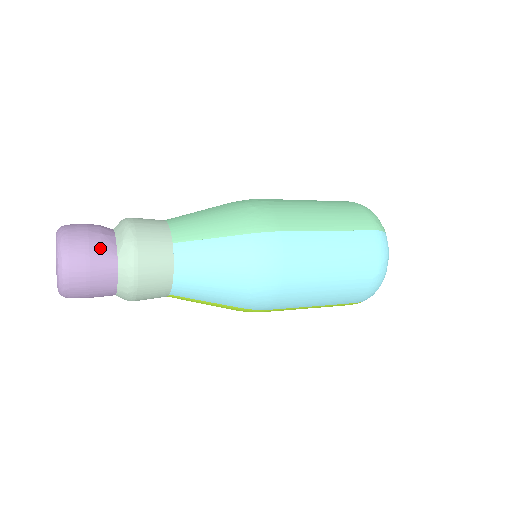
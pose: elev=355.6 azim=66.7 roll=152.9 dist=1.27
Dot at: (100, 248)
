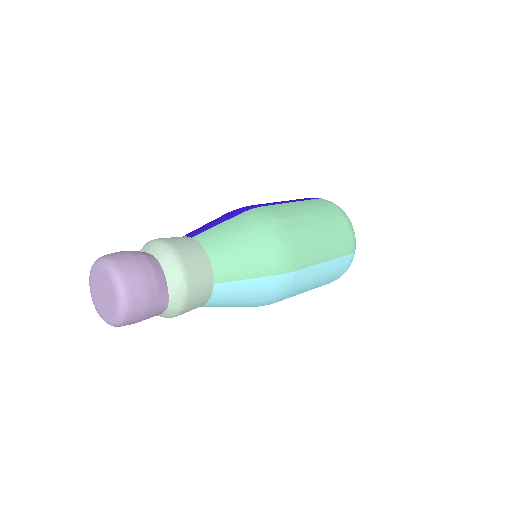
Dot at: (157, 299)
